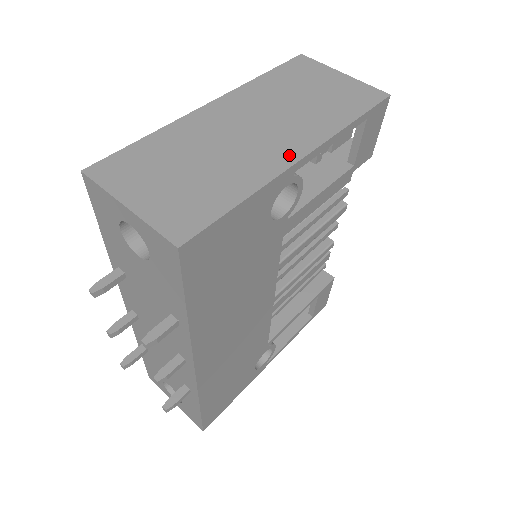
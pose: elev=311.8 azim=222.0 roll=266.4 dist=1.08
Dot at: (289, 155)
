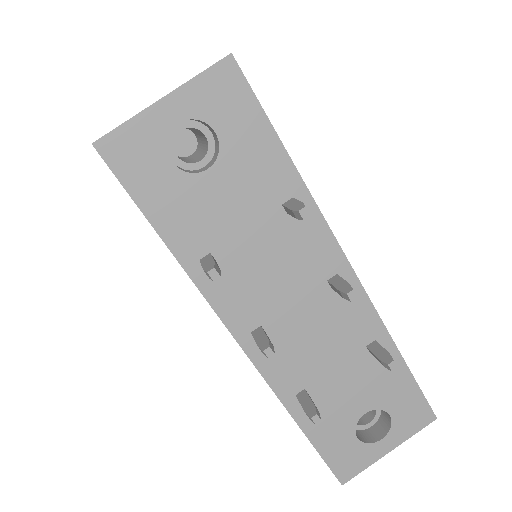
Dot at: occluded
